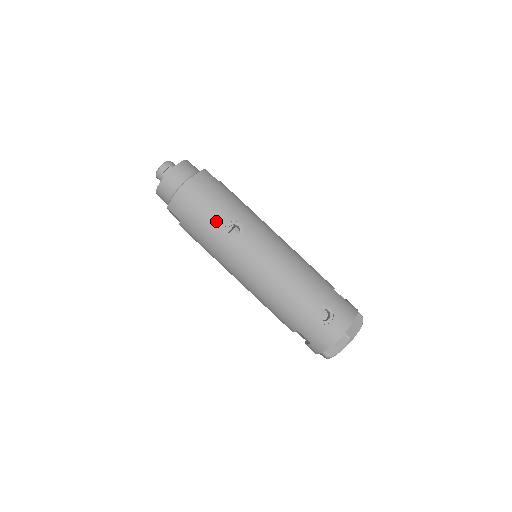
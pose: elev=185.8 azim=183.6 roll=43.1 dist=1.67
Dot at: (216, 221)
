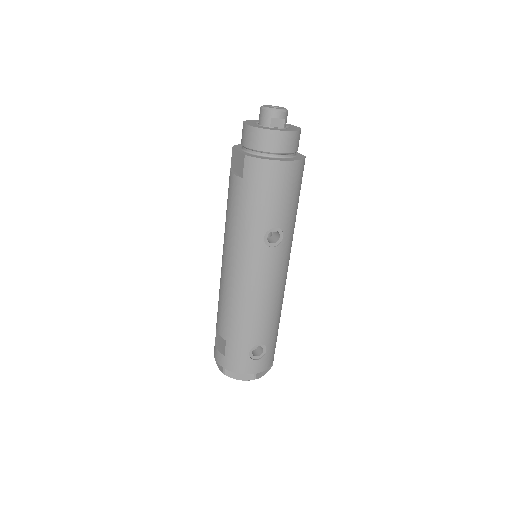
Dot at: (271, 217)
